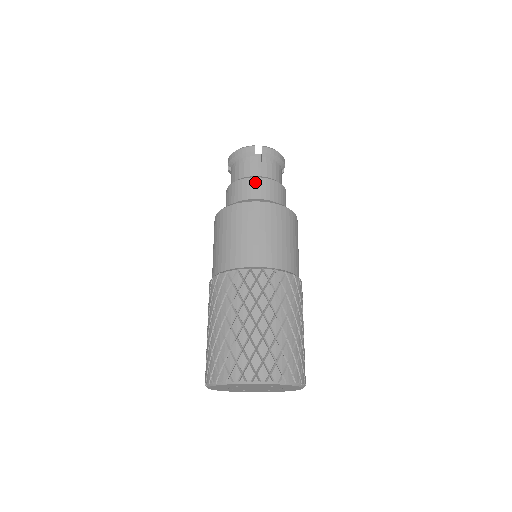
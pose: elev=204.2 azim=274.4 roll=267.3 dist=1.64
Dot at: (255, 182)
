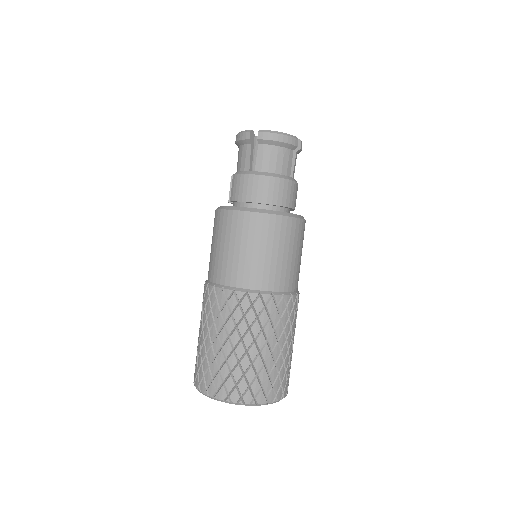
Dot at: (294, 187)
